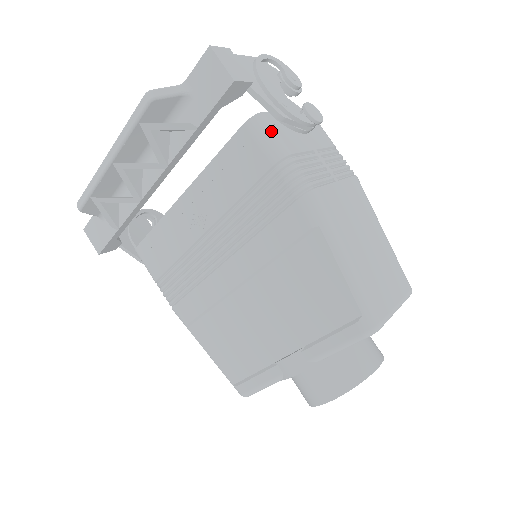
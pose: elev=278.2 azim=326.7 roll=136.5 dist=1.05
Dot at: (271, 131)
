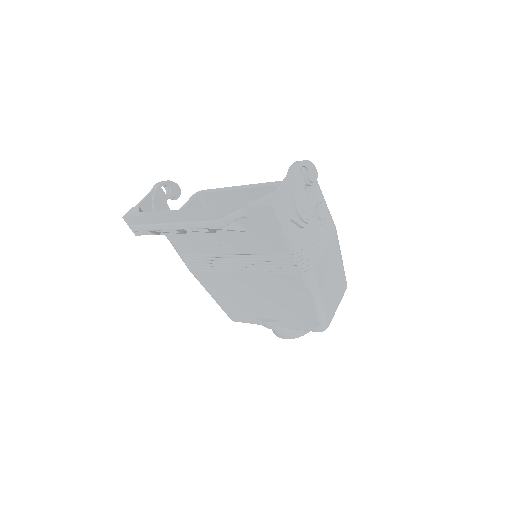
Dot at: (294, 235)
